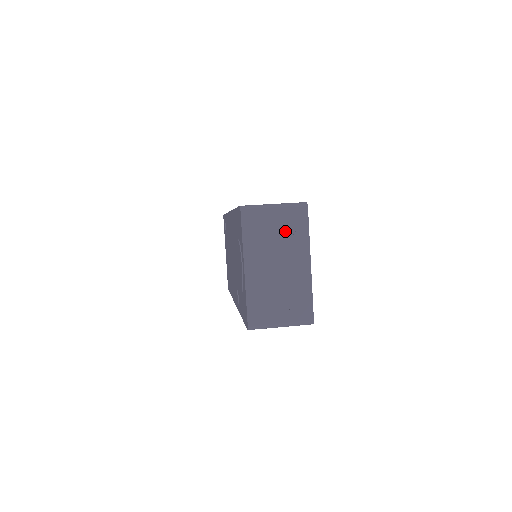
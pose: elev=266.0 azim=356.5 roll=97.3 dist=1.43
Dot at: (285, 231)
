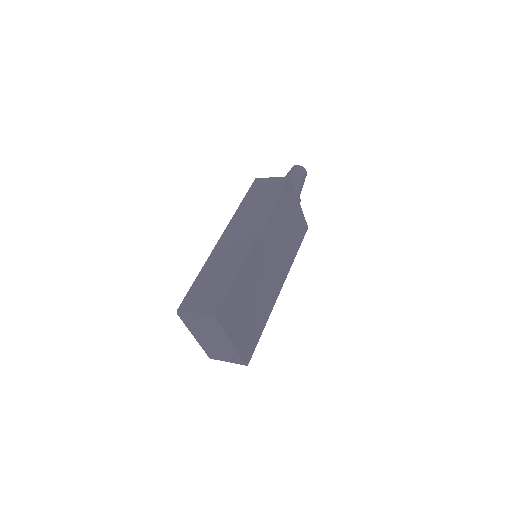
Dot at: (209, 327)
